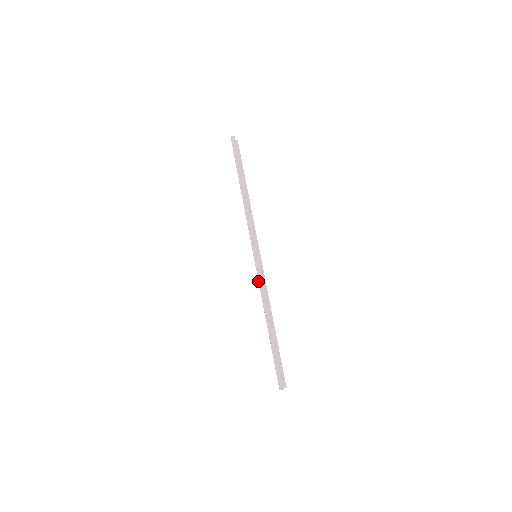
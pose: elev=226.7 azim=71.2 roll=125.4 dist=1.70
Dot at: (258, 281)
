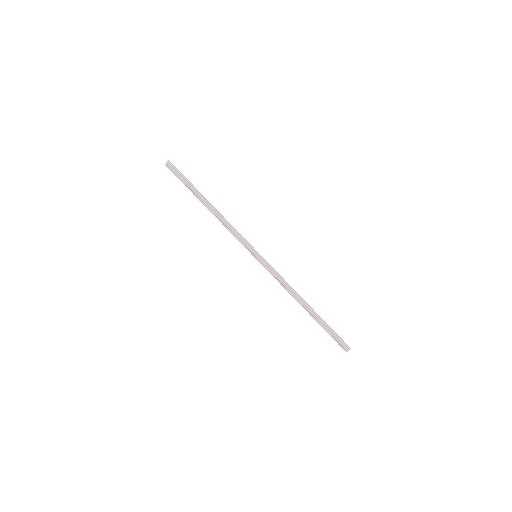
Dot at: (273, 275)
